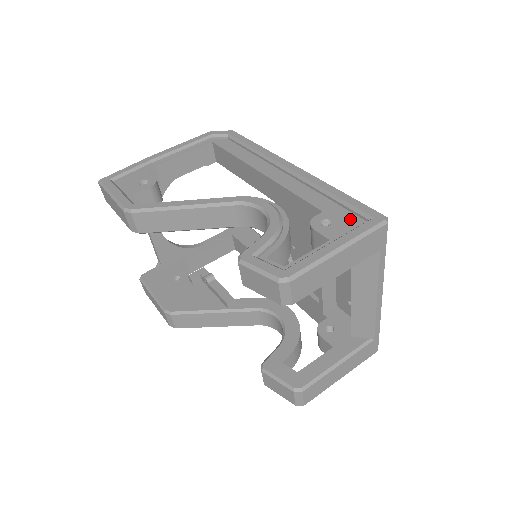
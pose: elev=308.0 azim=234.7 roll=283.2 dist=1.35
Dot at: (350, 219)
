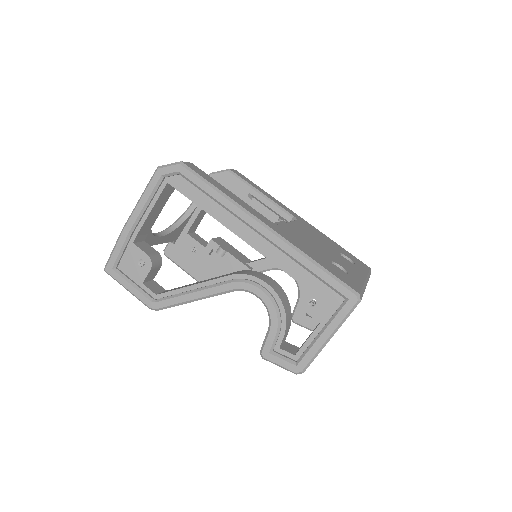
Dot at: (330, 296)
